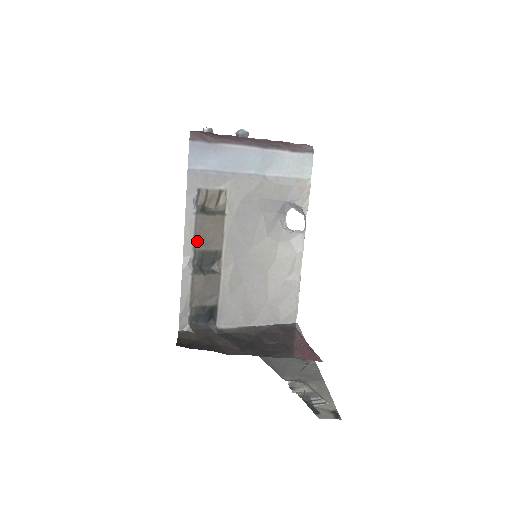
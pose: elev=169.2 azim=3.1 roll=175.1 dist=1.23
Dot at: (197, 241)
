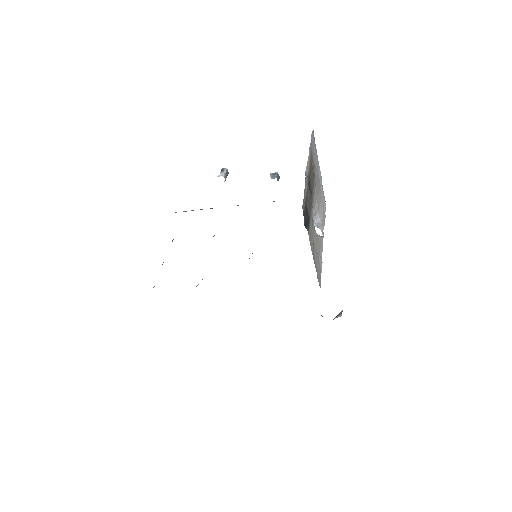
Dot at: (309, 172)
